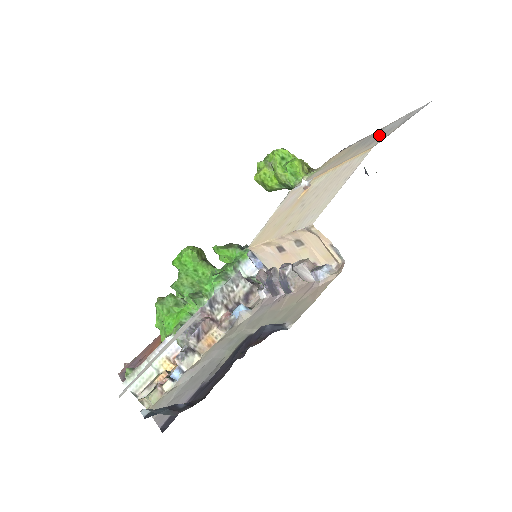
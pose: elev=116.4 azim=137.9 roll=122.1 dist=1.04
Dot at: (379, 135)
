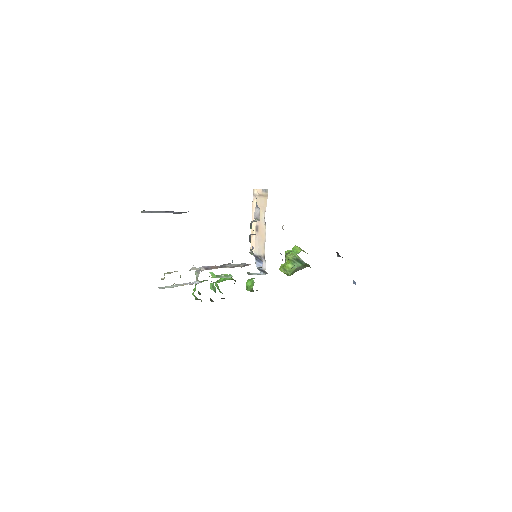
Dot at: occluded
